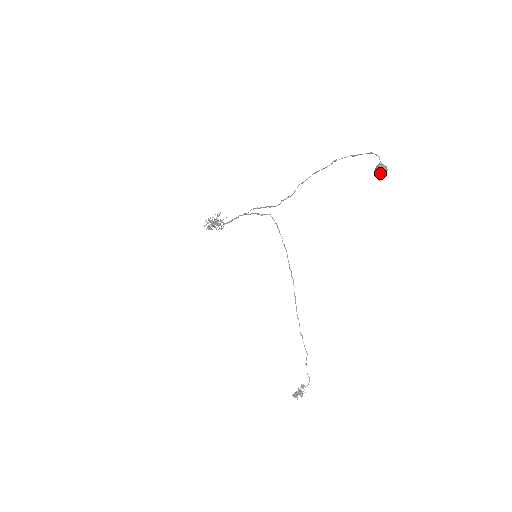
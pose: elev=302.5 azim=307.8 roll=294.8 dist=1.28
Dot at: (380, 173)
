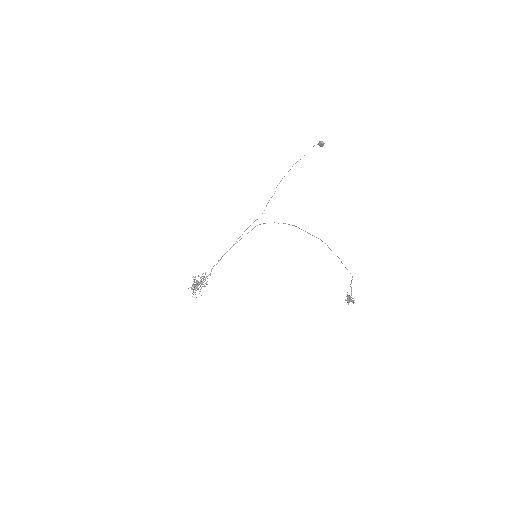
Dot at: (322, 141)
